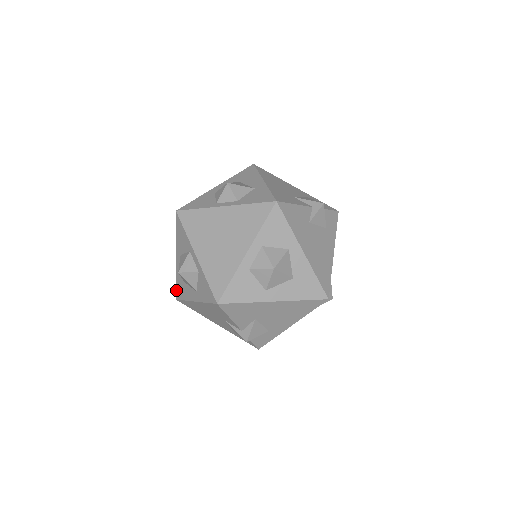
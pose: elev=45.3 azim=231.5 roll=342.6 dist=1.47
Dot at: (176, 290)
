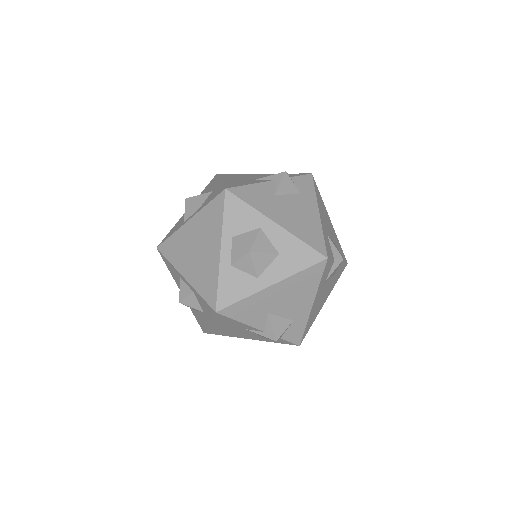
Dot at: (198, 323)
